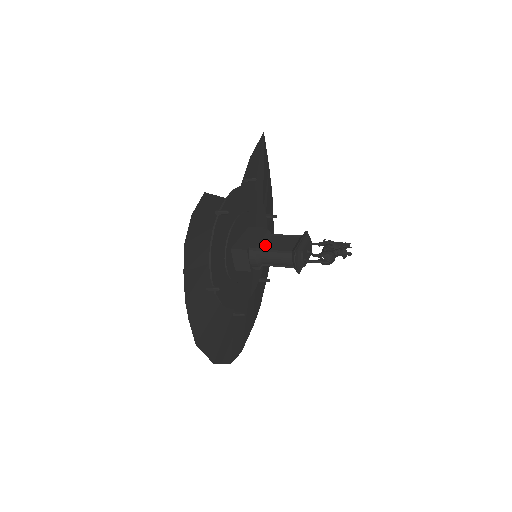
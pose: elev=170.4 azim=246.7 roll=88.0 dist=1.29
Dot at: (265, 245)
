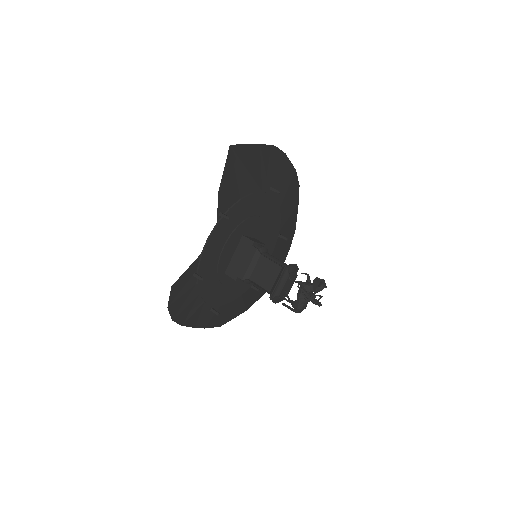
Dot at: (252, 272)
